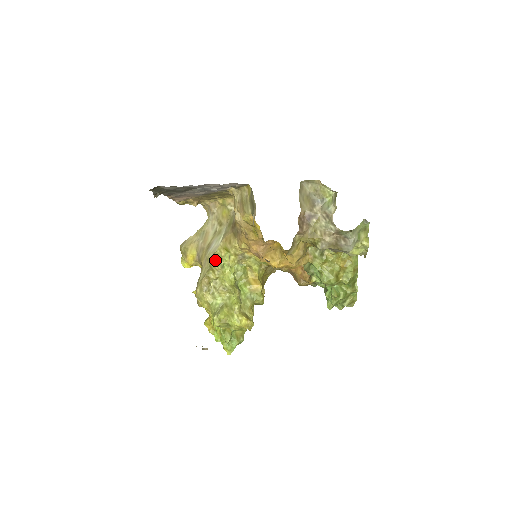
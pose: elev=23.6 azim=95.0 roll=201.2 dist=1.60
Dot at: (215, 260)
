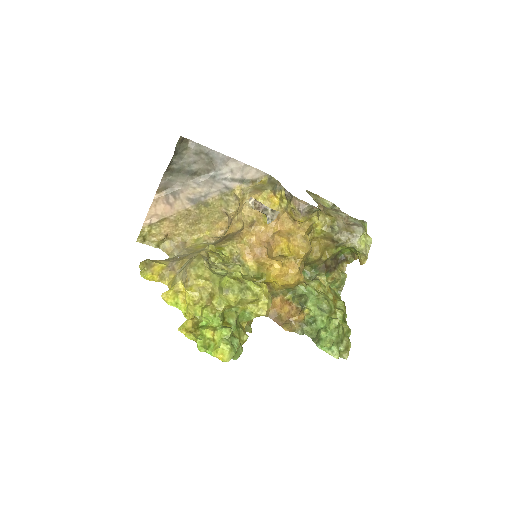
Dot at: (209, 249)
